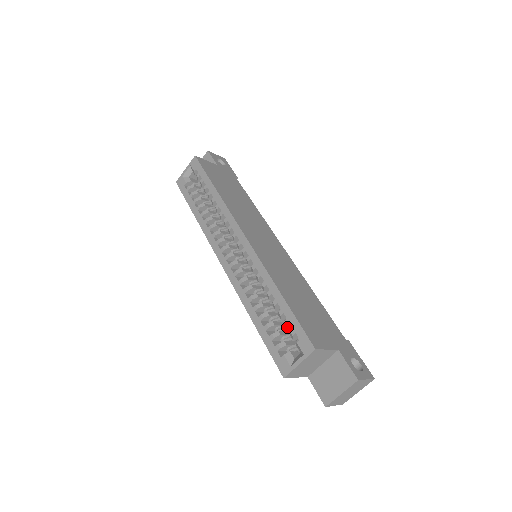
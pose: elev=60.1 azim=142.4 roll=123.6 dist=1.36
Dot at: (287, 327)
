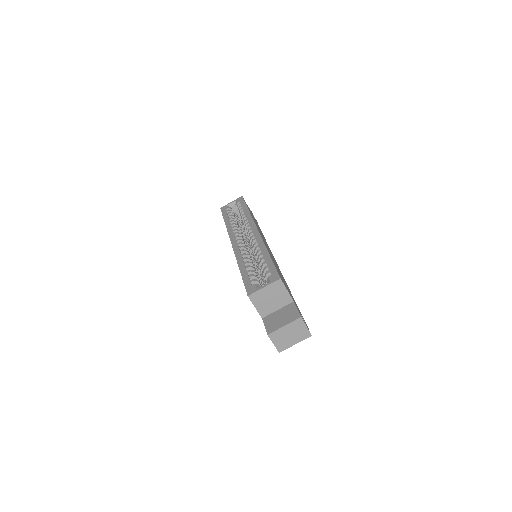
Dot at: (264, 272)
